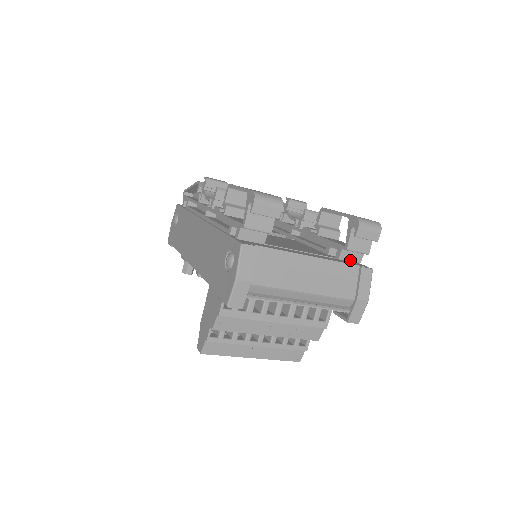
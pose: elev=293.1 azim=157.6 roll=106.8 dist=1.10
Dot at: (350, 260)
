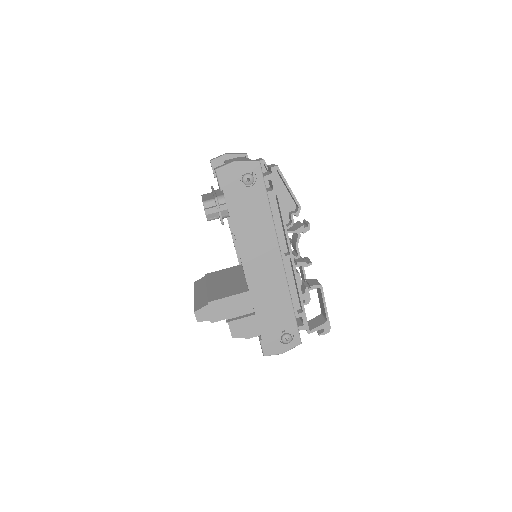
Dot at: occluded
